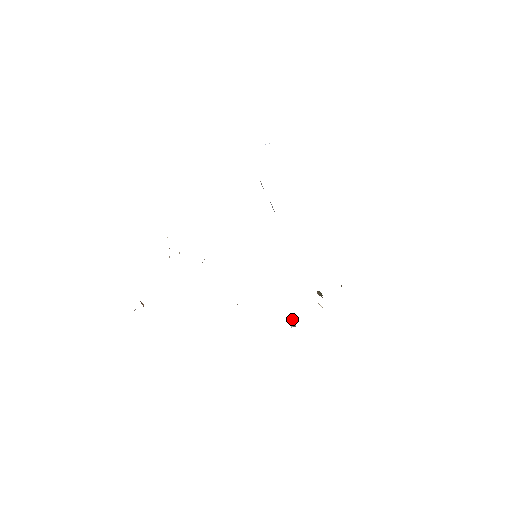
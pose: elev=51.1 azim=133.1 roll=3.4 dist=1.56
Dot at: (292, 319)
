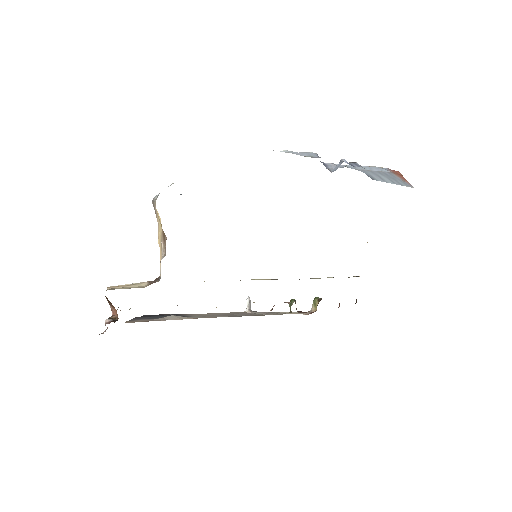
Dot at: (249, 300)
